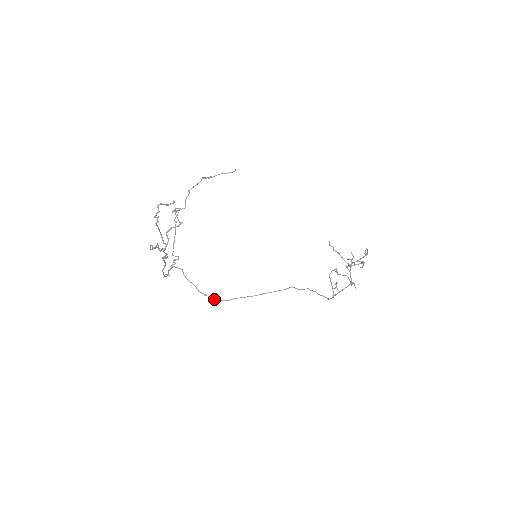
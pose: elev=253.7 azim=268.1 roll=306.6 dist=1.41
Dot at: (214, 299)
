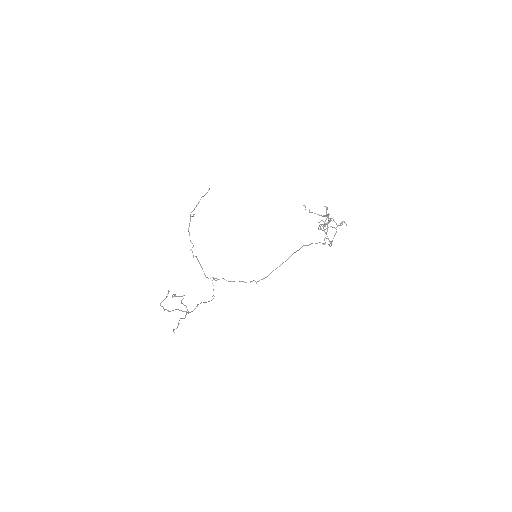
Dot at: (258, 281)
